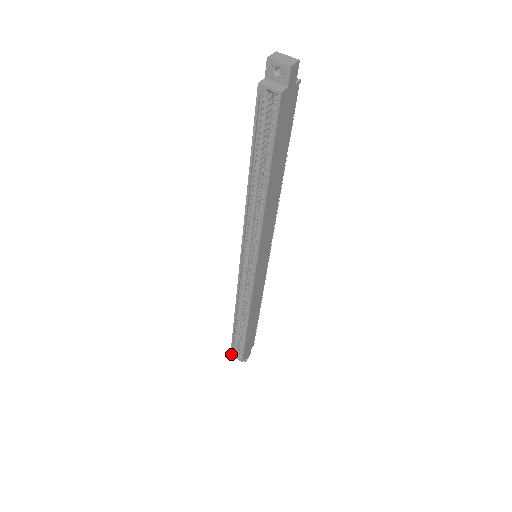
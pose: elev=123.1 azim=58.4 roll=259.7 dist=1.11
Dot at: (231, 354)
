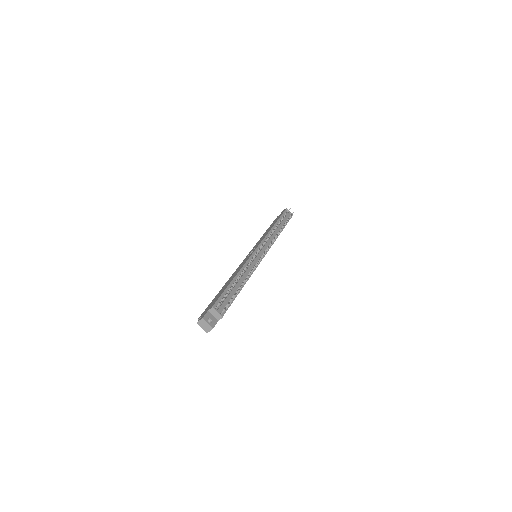
Dot at: occluded
